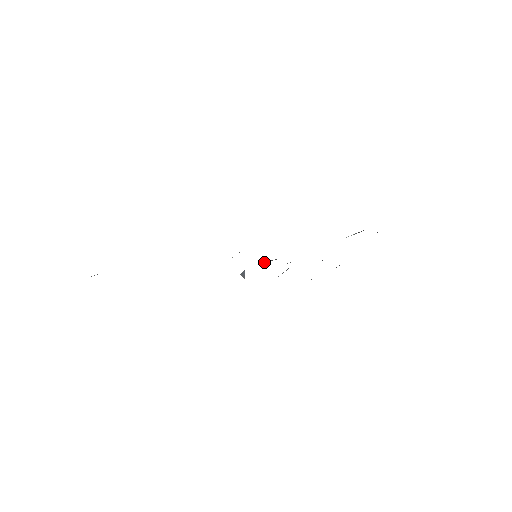
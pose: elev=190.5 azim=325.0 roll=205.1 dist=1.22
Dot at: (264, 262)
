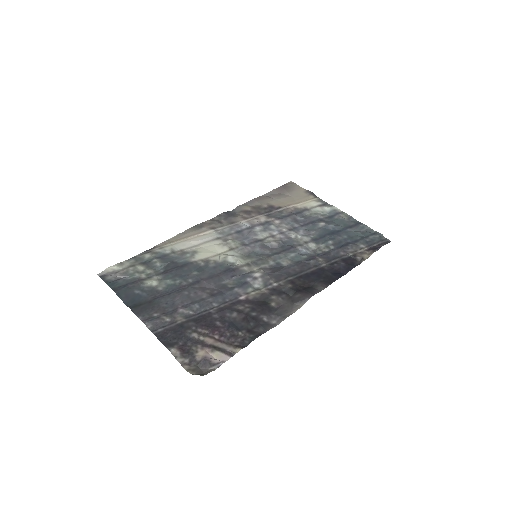
Dot at: (267, 243)
